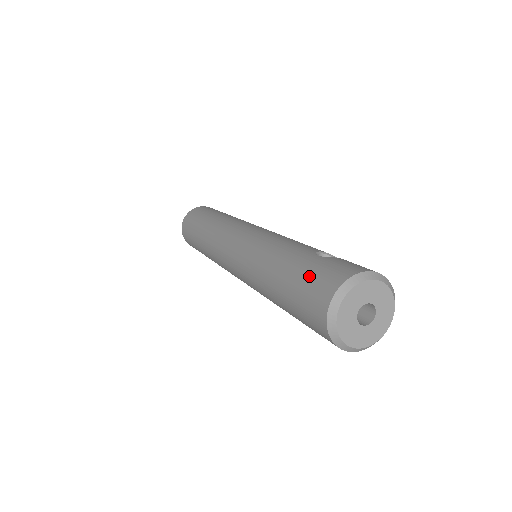
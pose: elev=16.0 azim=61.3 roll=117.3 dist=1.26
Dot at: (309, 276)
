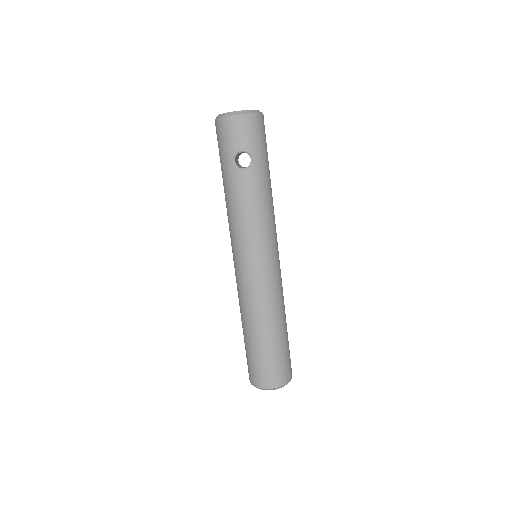
Dot at: occluded
